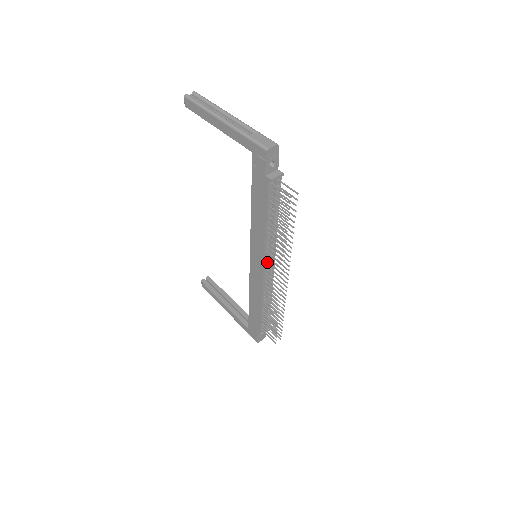
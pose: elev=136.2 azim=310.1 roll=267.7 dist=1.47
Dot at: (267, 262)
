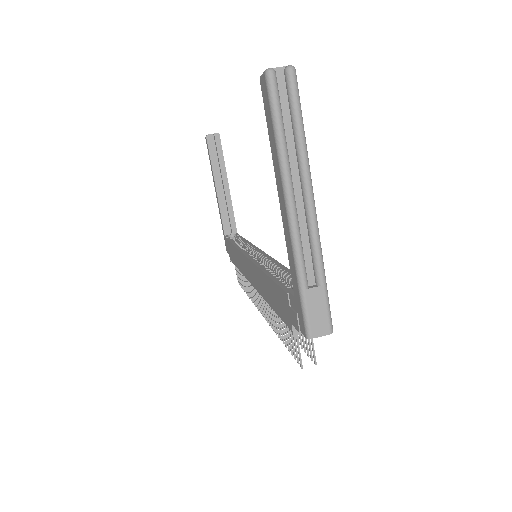
Dot at: occluded
